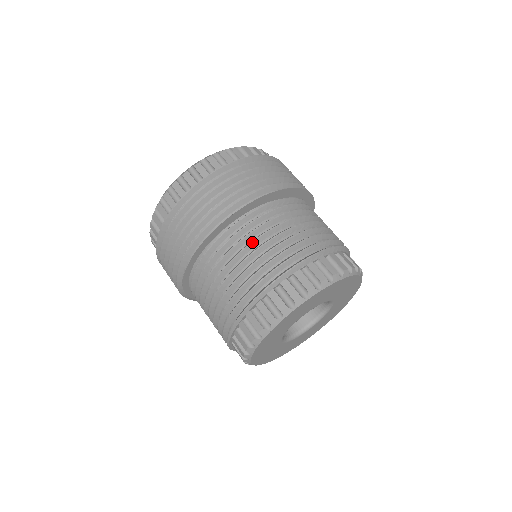
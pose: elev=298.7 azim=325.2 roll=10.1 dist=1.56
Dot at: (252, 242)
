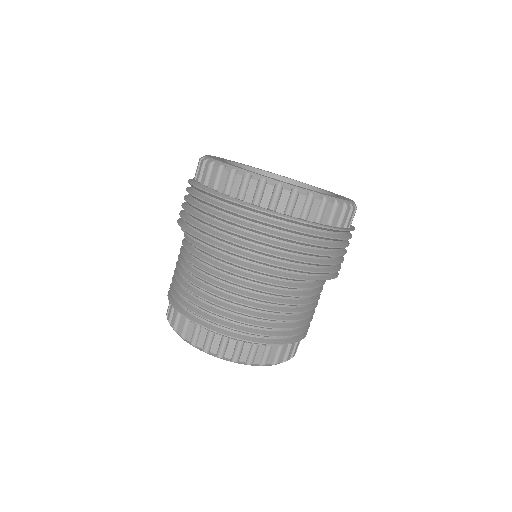
Dot at: (247, 296)
